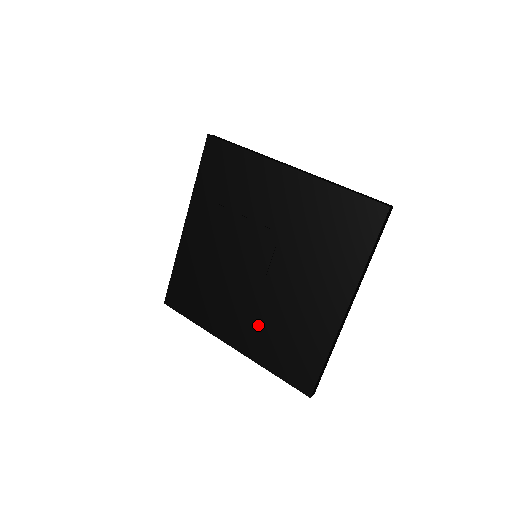
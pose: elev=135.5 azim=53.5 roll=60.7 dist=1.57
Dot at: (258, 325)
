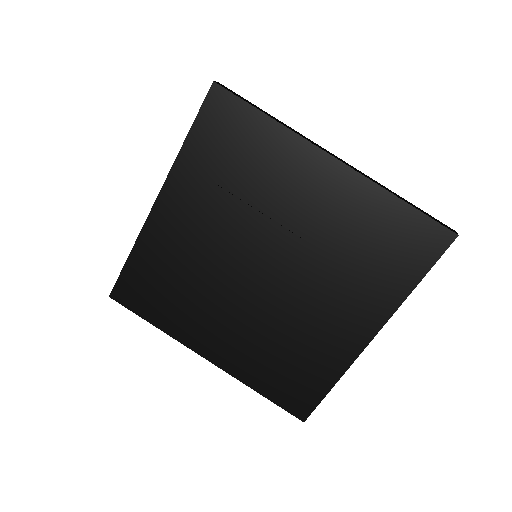
Dot at: (250, 340)
